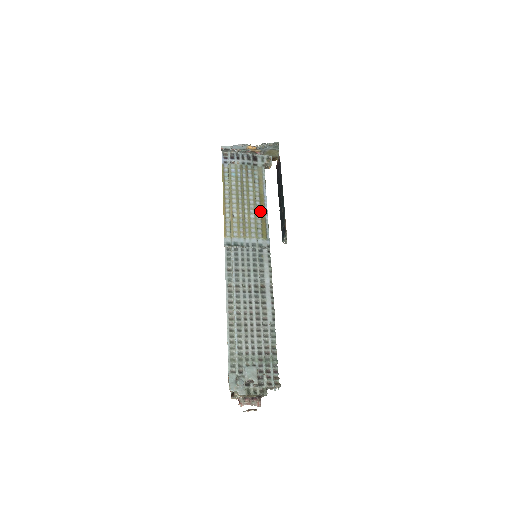
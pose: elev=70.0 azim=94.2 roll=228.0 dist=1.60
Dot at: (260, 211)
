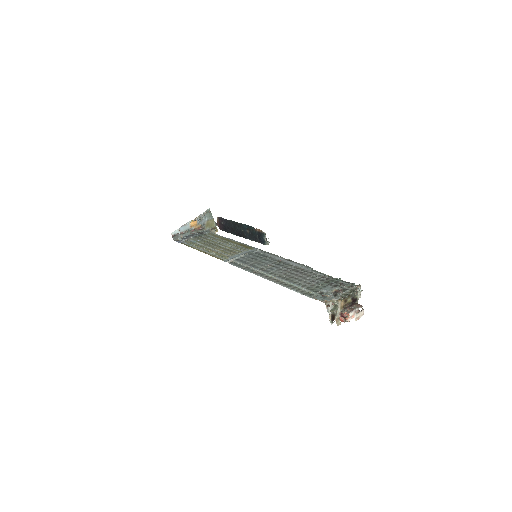
Dot at: (233, 243)
